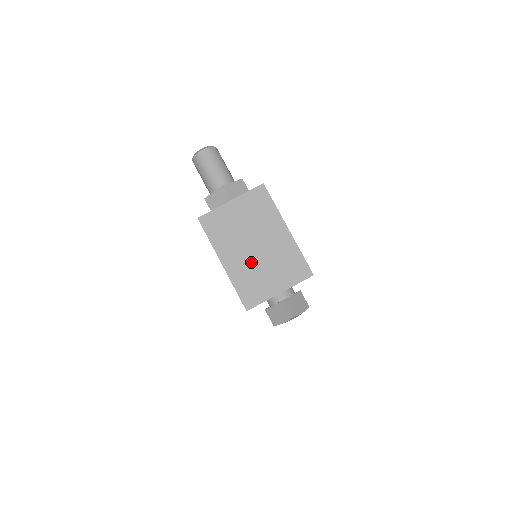
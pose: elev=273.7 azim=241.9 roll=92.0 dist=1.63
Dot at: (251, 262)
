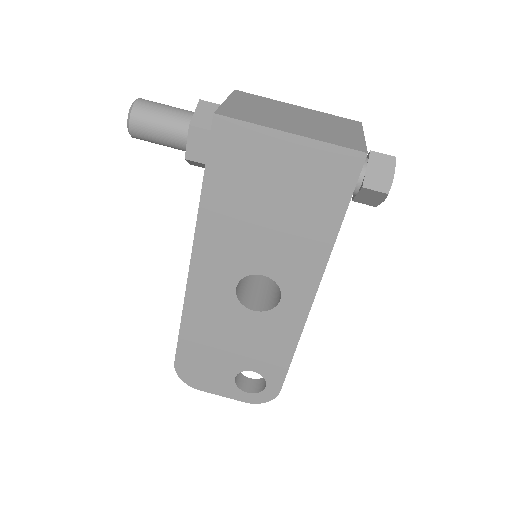
Dot at: (310, 126)
